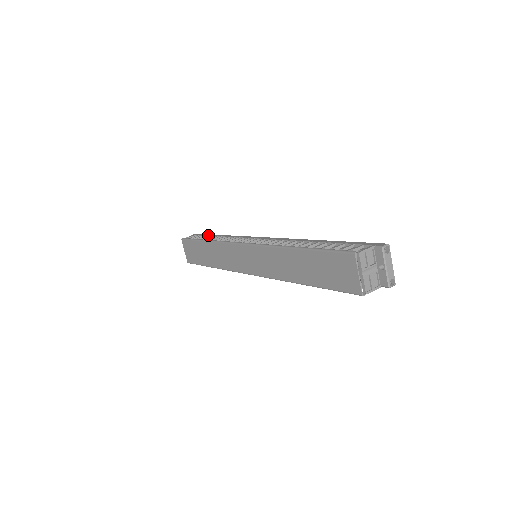
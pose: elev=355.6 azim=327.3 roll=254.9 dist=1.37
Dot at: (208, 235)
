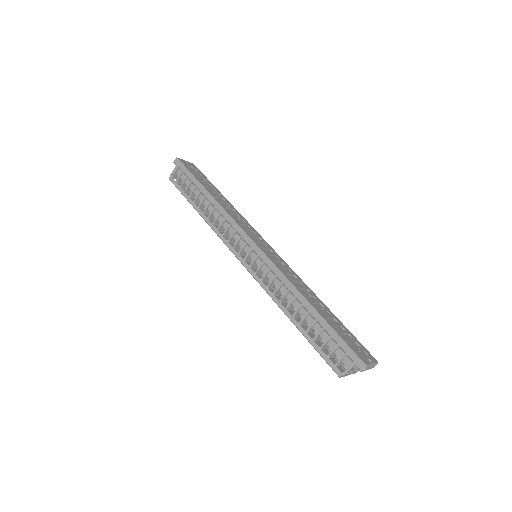
Dot at: (193, 184)
